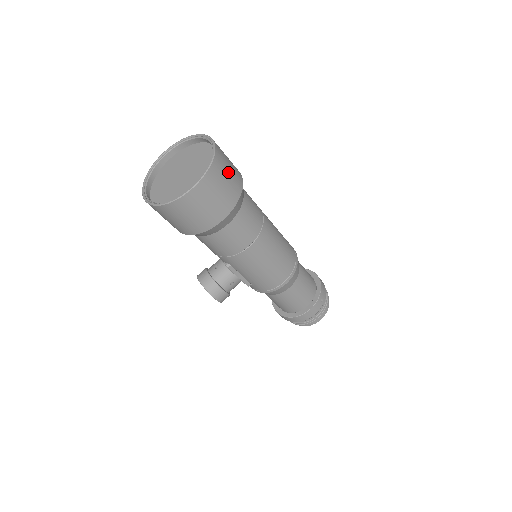
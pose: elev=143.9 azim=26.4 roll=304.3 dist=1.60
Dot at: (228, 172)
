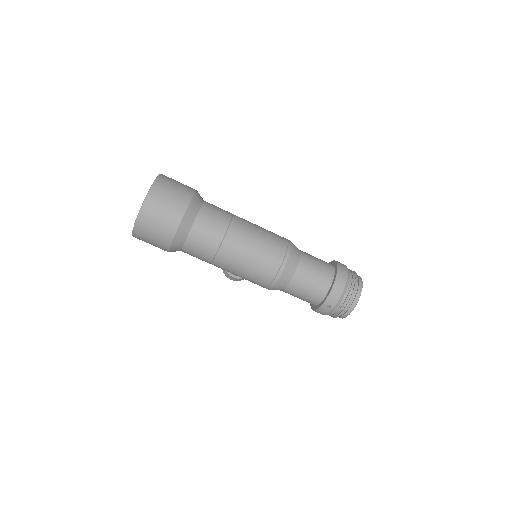
Dot at: (157, 221)
